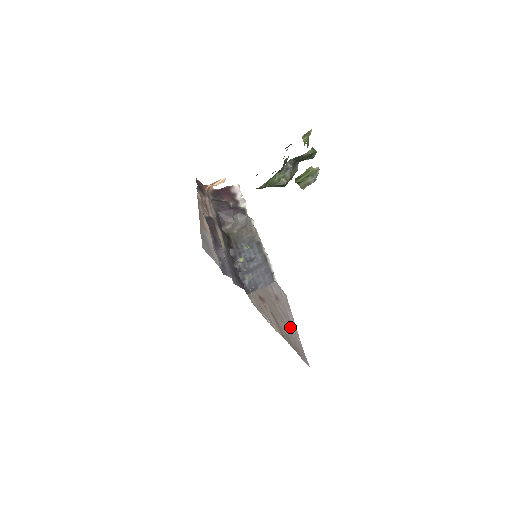
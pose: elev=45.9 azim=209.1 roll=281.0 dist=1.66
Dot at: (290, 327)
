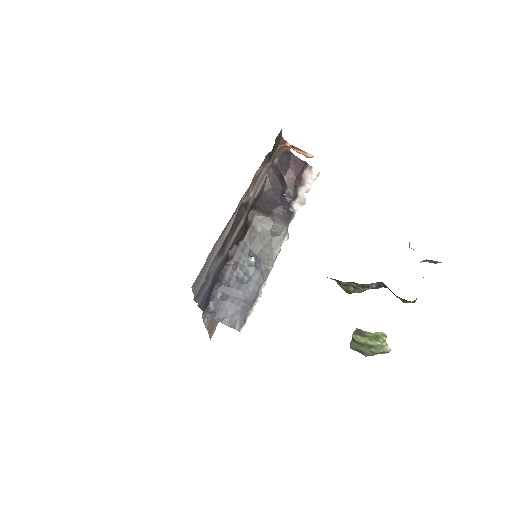
Dot at: occluded
